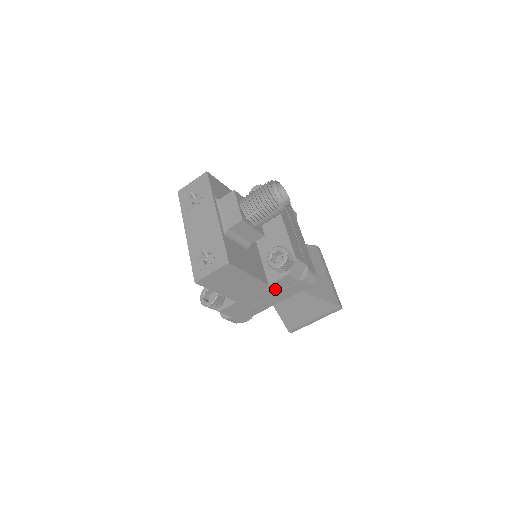
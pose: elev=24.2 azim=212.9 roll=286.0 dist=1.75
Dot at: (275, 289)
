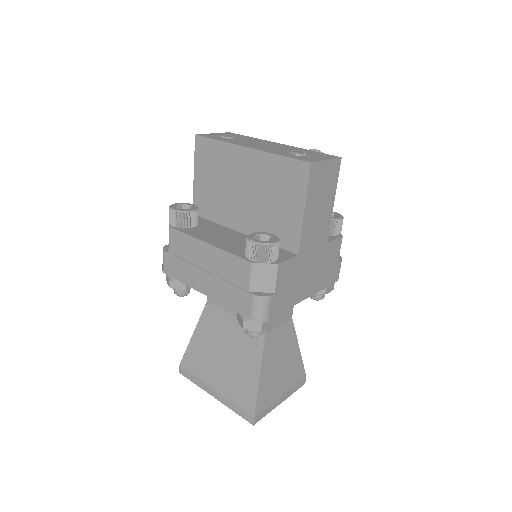
Dot at: (324, 259)
